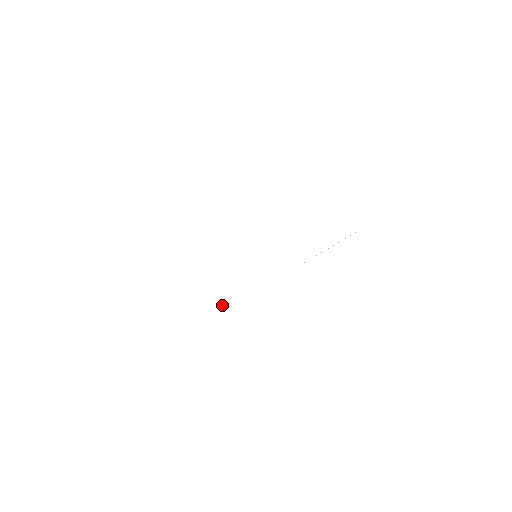
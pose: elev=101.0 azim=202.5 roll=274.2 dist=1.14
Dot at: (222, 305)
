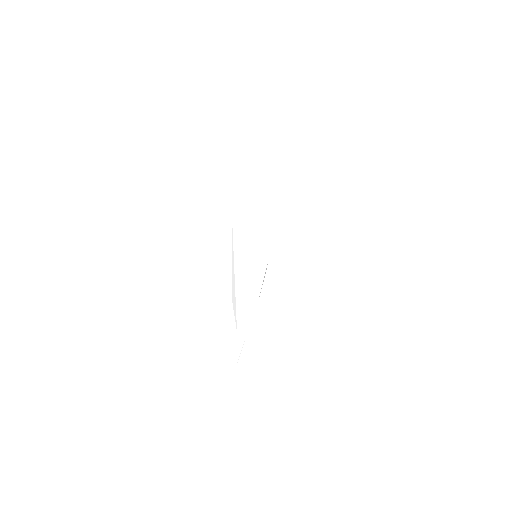
Dot at: occluded
